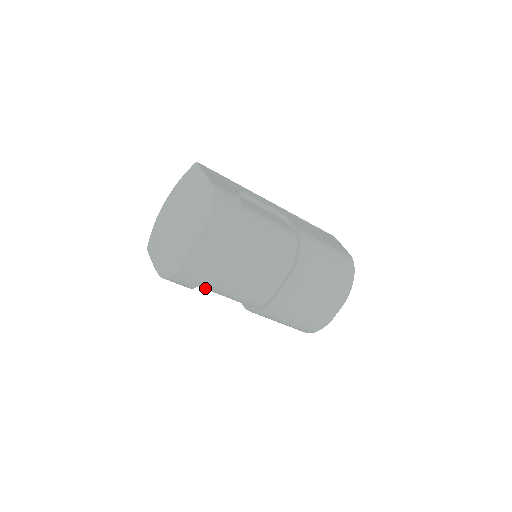
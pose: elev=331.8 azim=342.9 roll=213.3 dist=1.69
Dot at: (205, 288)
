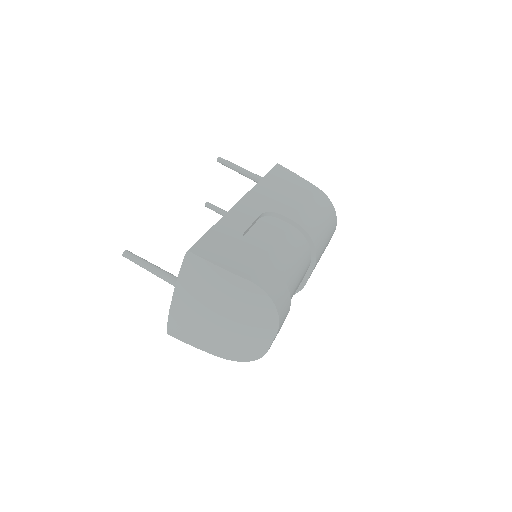
Dot at: occluded
